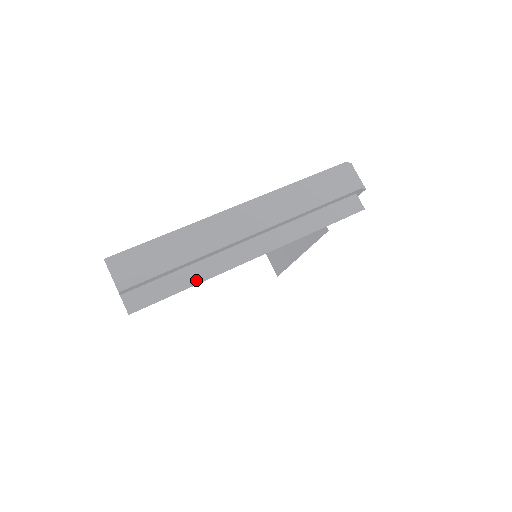
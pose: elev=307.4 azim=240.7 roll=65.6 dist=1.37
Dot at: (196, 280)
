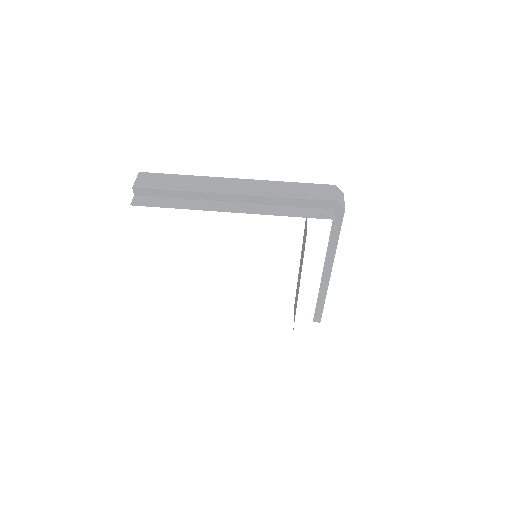
Dot at: (183, 207)
